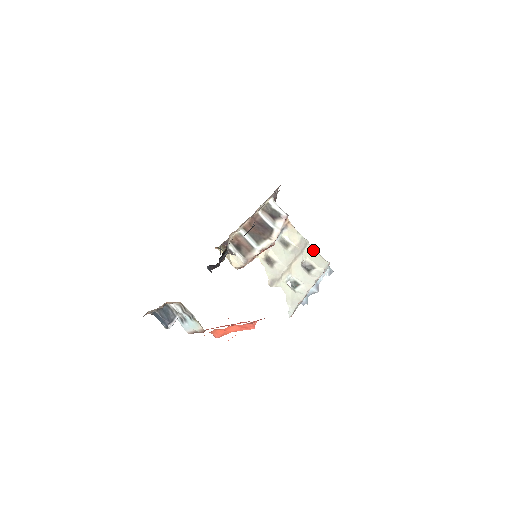
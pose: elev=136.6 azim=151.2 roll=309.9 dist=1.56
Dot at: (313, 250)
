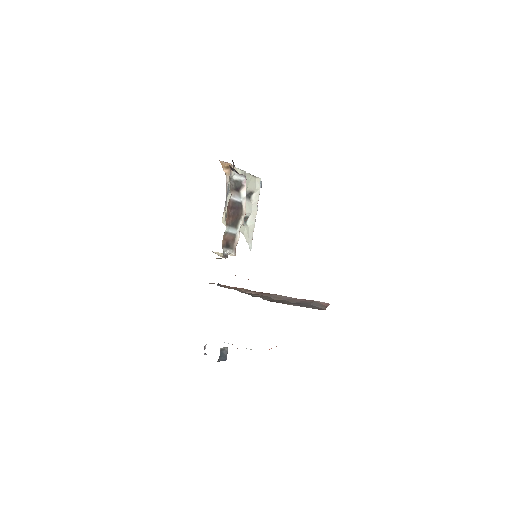
Dot at: (249, 176)
